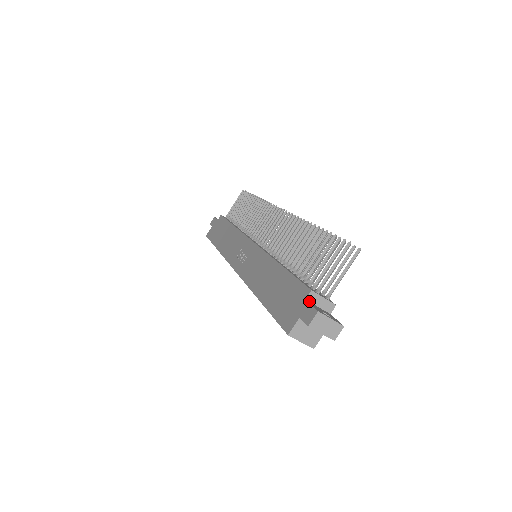
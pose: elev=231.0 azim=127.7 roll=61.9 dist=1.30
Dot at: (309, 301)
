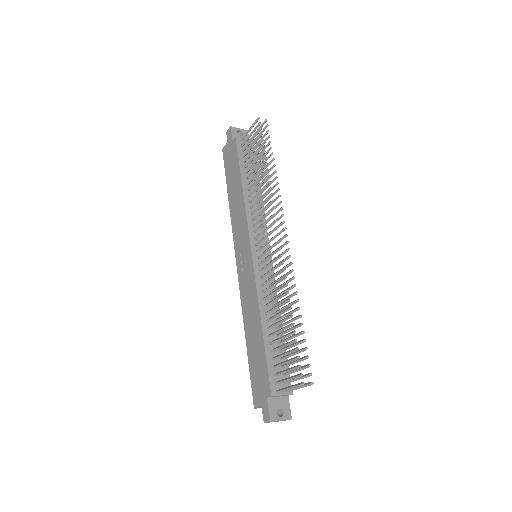
Dot at: (270, 397)
